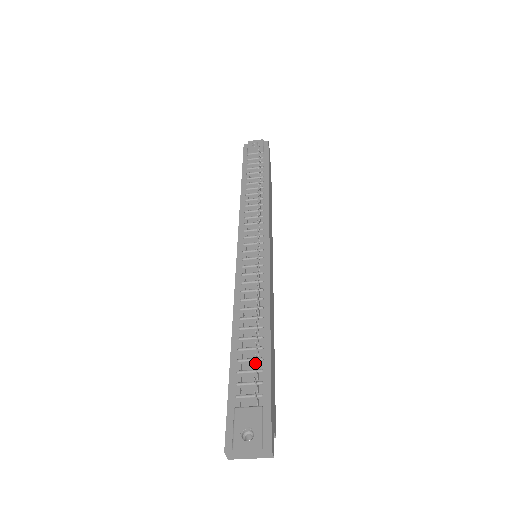
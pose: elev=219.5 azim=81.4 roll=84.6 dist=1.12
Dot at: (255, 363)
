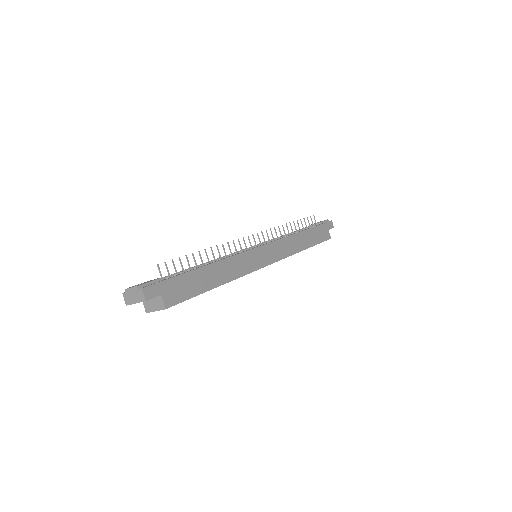
Dot at: (184, 272)
